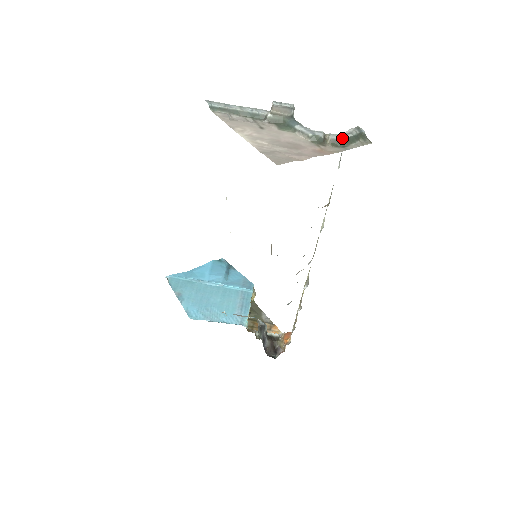
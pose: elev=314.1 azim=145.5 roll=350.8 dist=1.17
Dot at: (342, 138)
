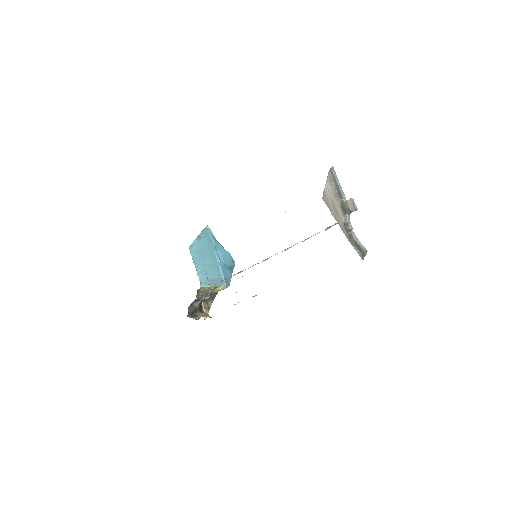
Dot at: (356, 239)
